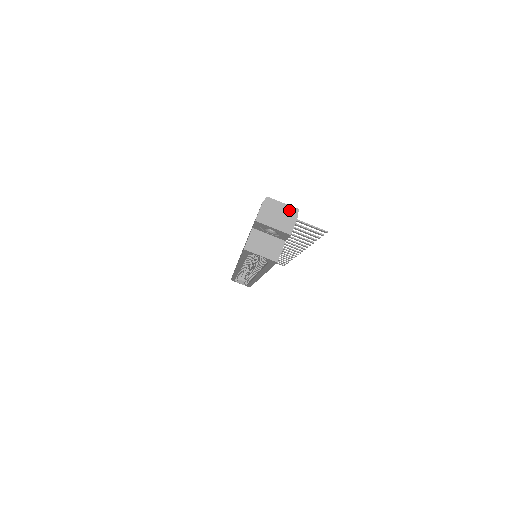
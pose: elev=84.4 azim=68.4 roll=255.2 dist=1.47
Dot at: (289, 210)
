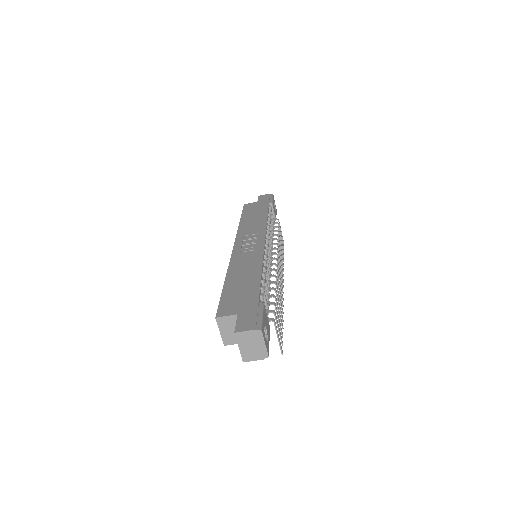
Dot at: (263, 351)
